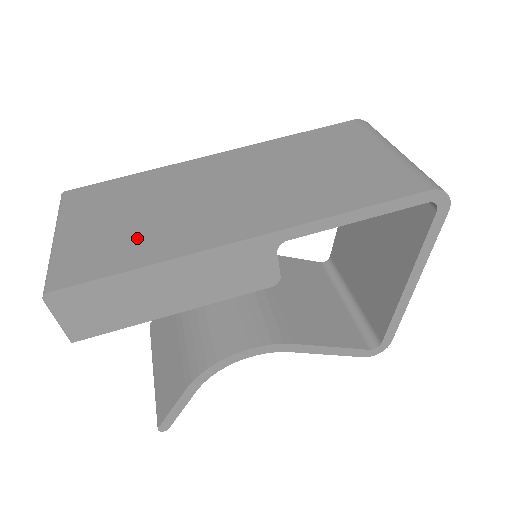
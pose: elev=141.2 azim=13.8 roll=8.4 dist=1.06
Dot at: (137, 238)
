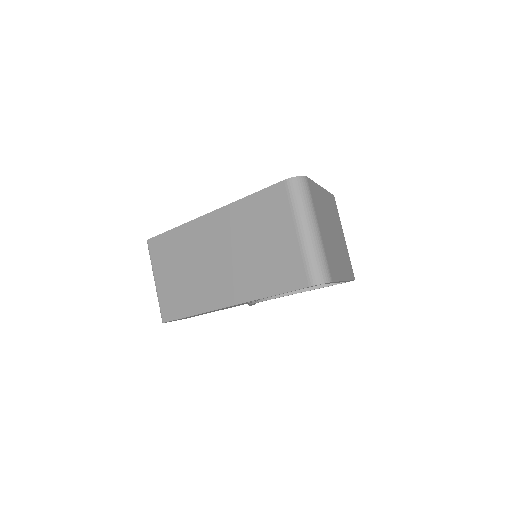
Dot at: (185, 293)
